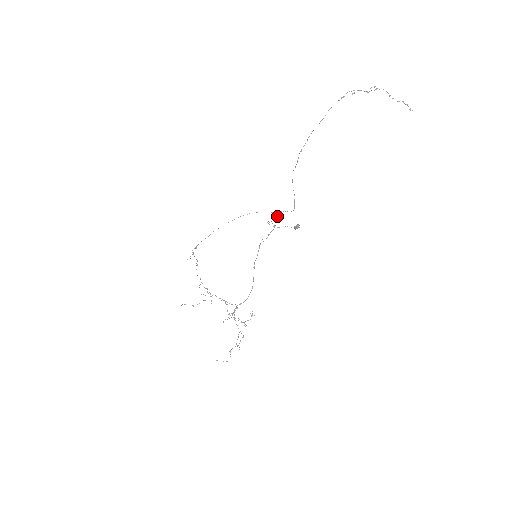
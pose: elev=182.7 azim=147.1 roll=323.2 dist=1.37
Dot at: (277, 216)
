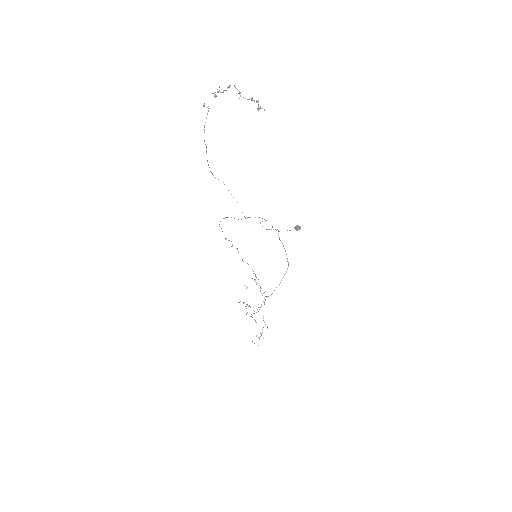
Dot at: (262, 218)
